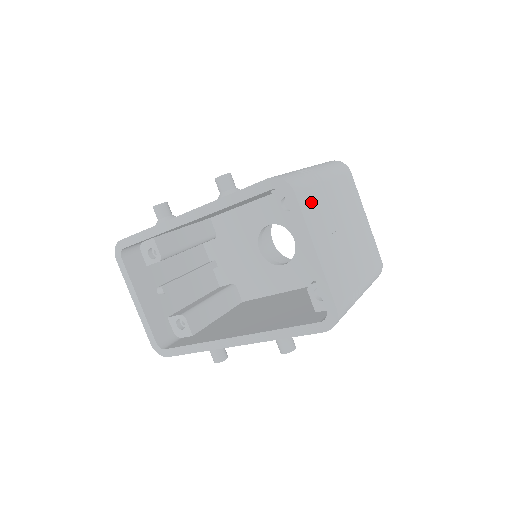
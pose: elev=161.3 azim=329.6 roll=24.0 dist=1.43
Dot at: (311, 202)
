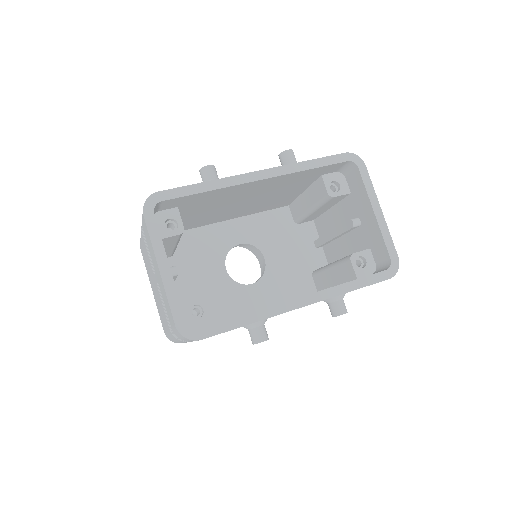
Dot at: occluded
